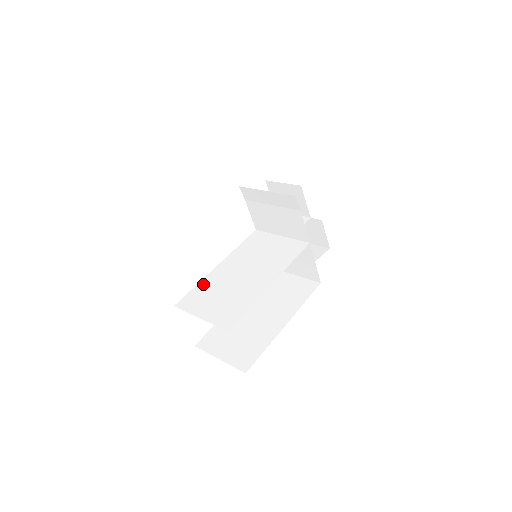
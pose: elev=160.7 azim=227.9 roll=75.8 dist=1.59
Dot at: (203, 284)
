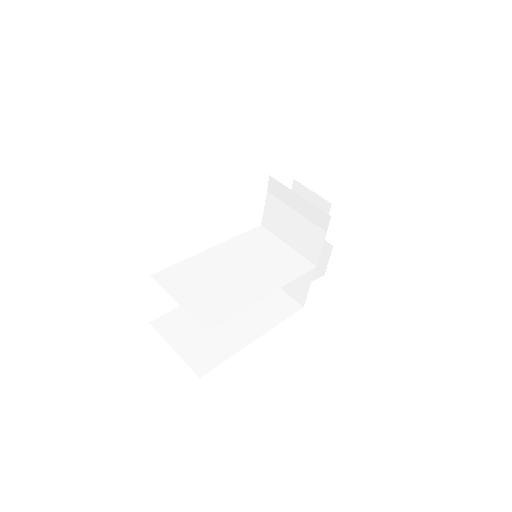
Dot at: (190, 263)
